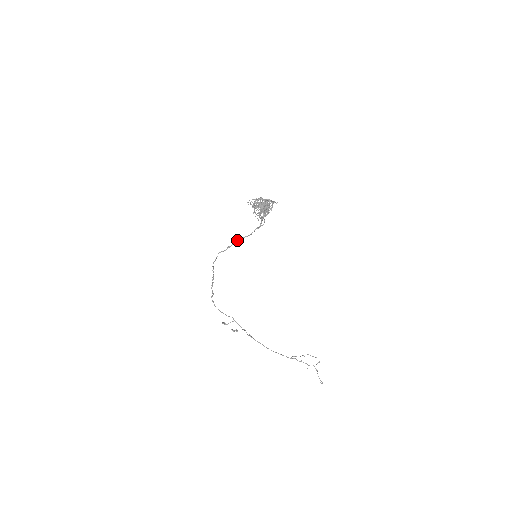
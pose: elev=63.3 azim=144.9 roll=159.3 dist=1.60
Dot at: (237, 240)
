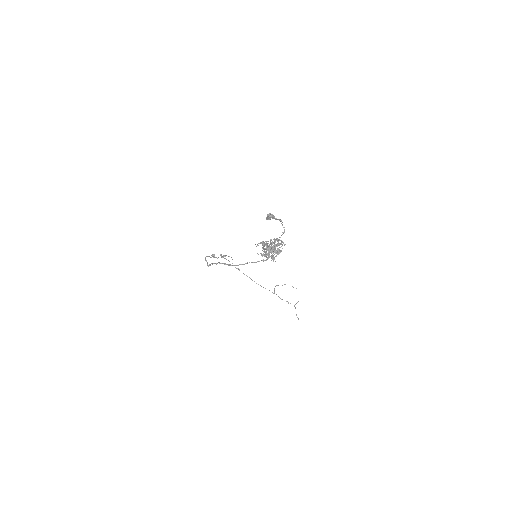
Dot at: (240, 264)
